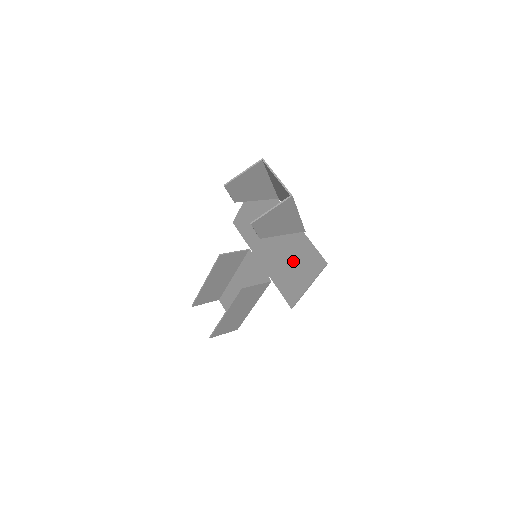
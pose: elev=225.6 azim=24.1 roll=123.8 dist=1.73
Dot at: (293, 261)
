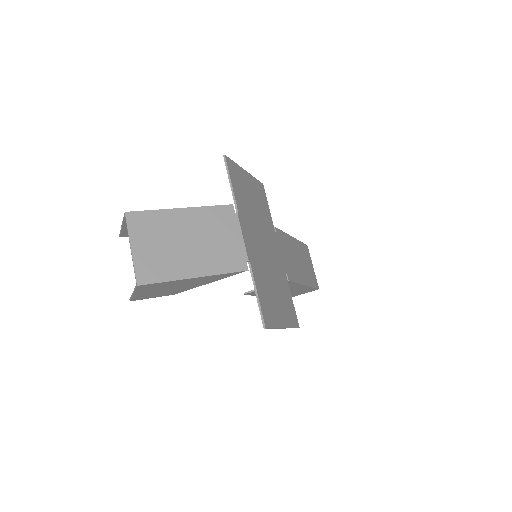
Dot at: (270, 287)
